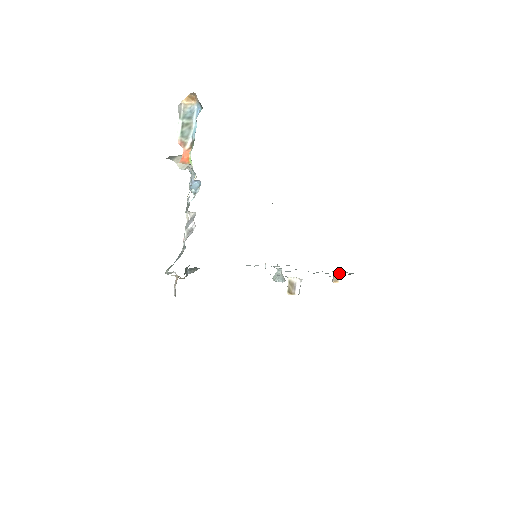
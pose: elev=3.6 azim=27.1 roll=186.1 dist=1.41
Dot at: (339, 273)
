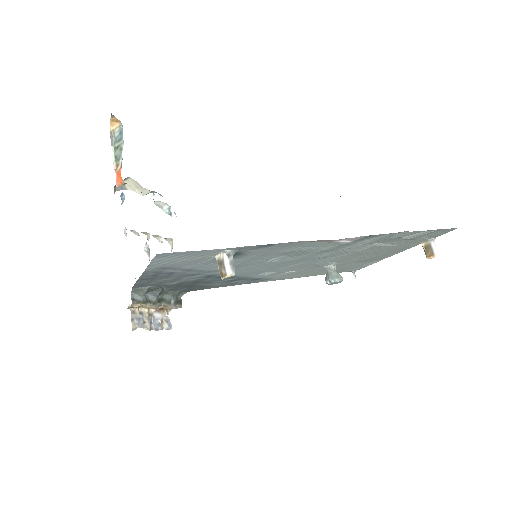
Dot at: (430, 242)
